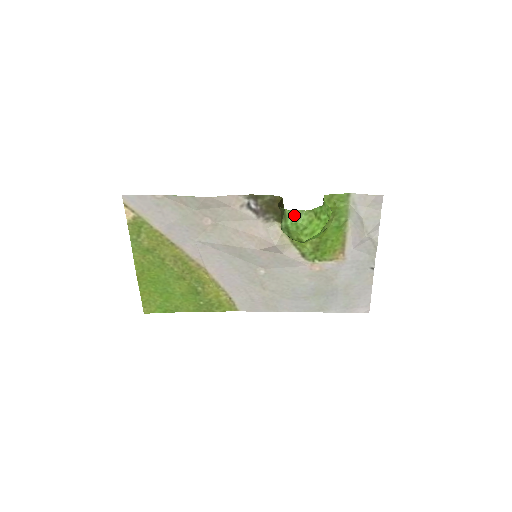
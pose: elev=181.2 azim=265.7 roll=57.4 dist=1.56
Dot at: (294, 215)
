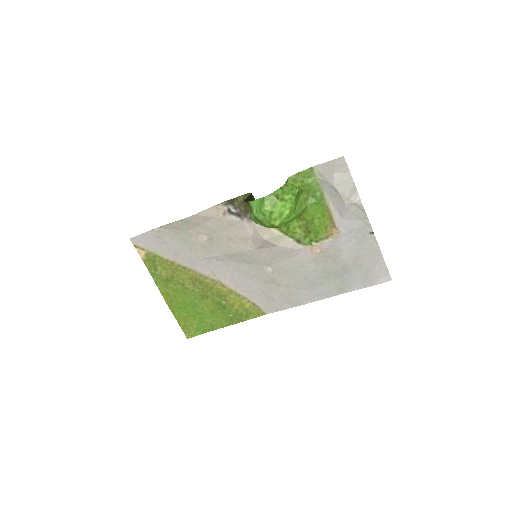
Dot at: (257, 204)
